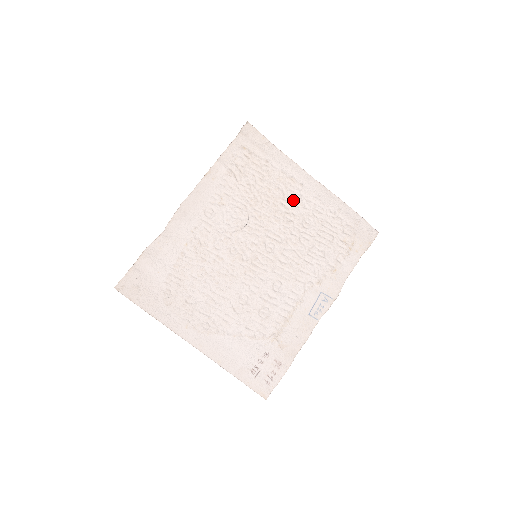
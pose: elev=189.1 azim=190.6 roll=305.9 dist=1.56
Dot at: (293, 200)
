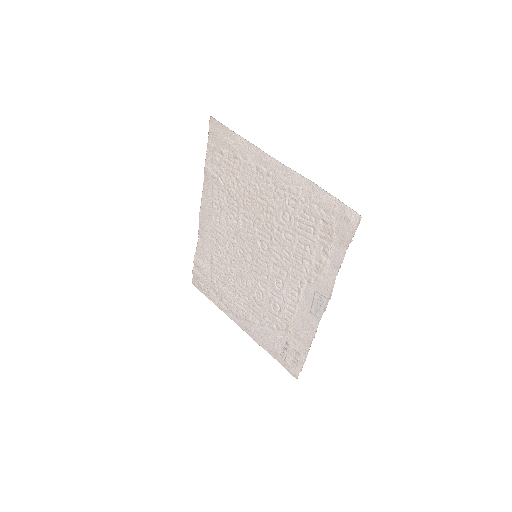
Dot at: (267, 193)
